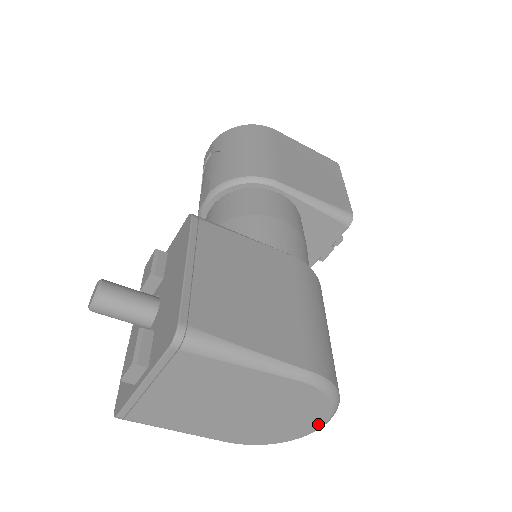
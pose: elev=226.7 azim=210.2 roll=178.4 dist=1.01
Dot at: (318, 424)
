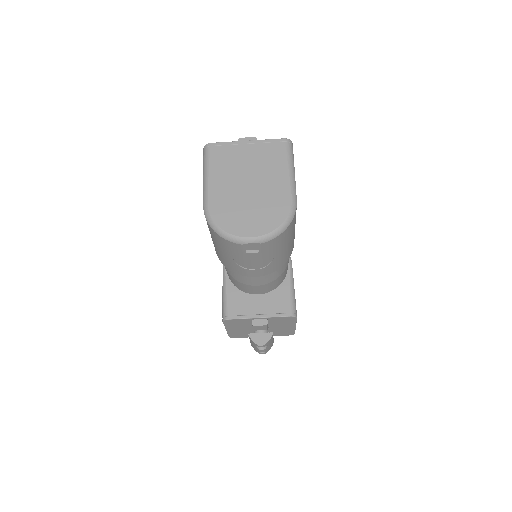
Dot at: (256, 233)
